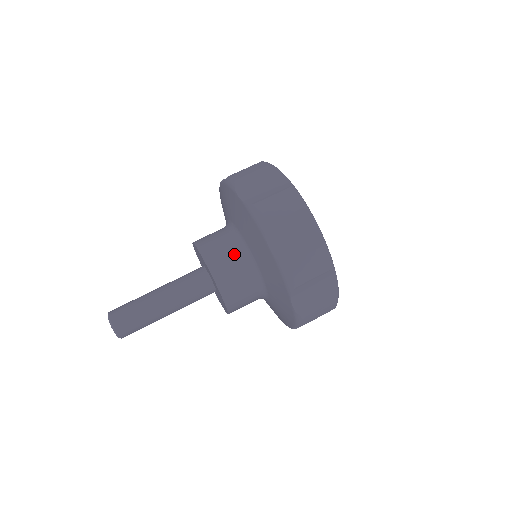
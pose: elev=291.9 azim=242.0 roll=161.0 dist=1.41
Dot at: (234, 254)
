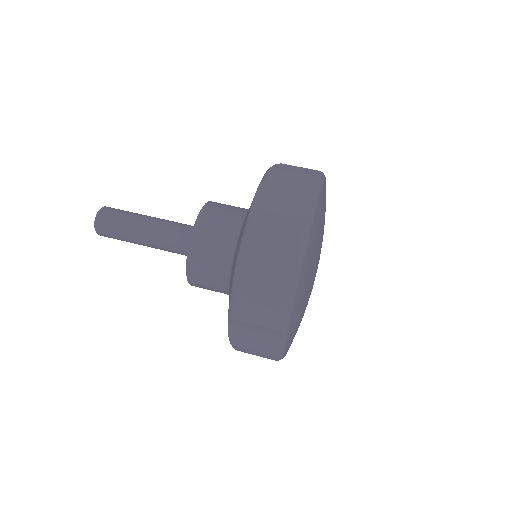
Dot at: (222, 243)
